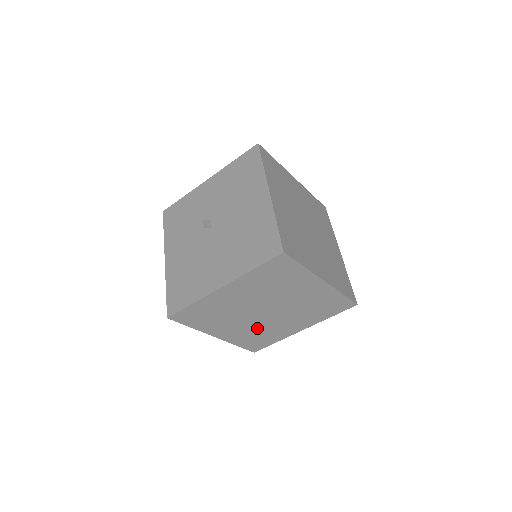
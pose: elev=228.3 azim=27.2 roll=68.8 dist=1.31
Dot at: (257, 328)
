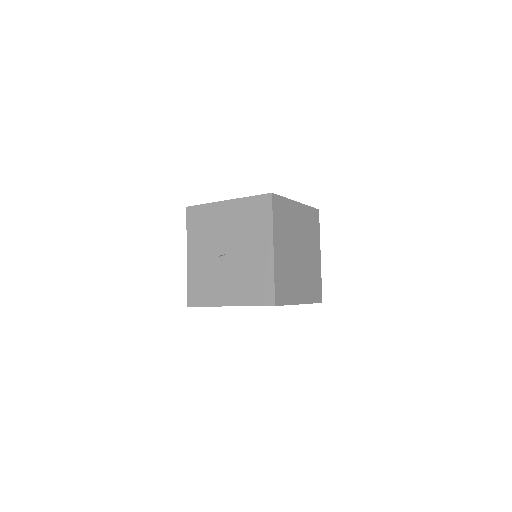
Dot at: (307, 274)
